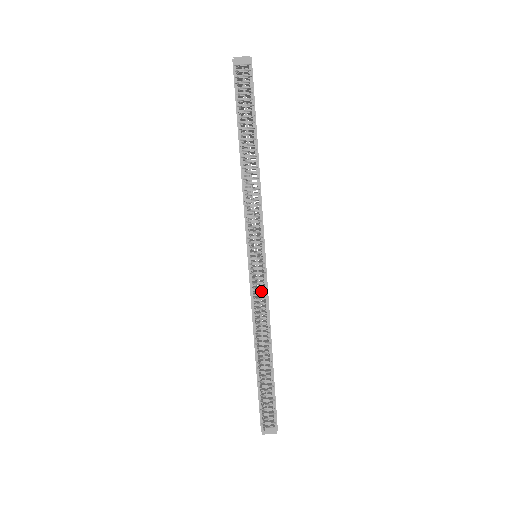
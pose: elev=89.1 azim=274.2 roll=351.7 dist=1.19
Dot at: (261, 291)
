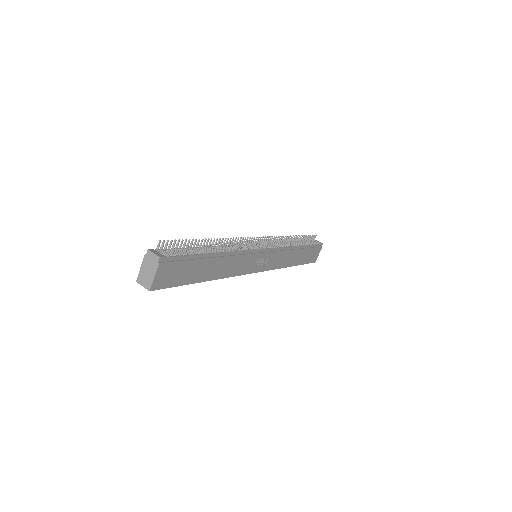
Dot at: occluded
